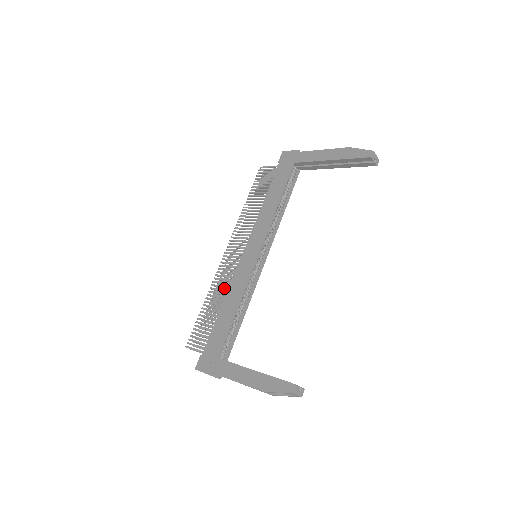
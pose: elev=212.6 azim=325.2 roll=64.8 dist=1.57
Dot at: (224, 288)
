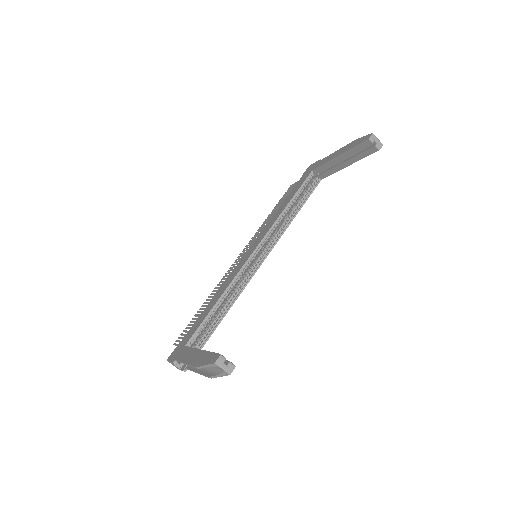
Dot at: occluded
